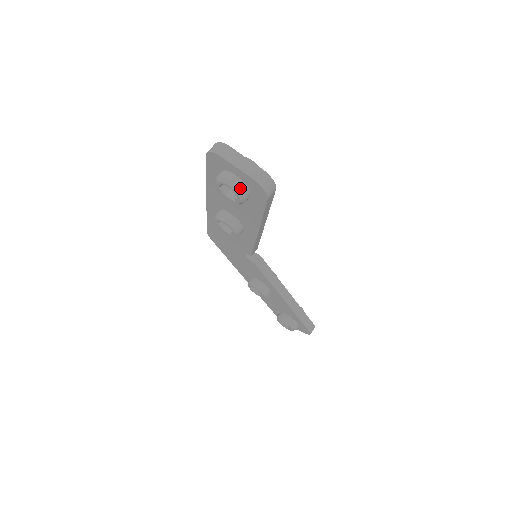
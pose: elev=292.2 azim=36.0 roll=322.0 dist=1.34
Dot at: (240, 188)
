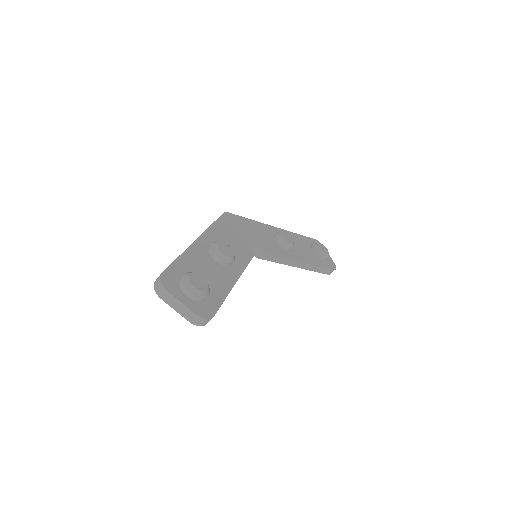
Dot at: occluded
